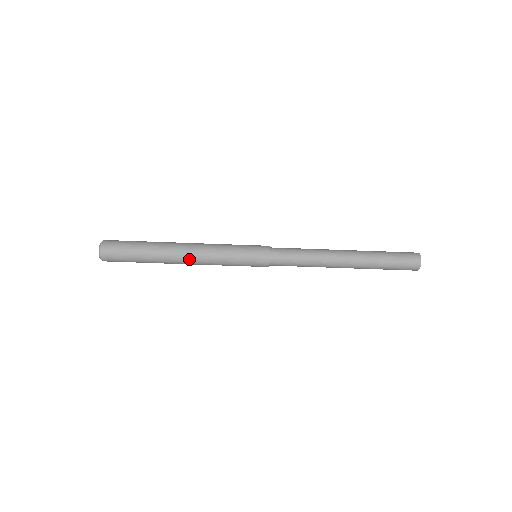
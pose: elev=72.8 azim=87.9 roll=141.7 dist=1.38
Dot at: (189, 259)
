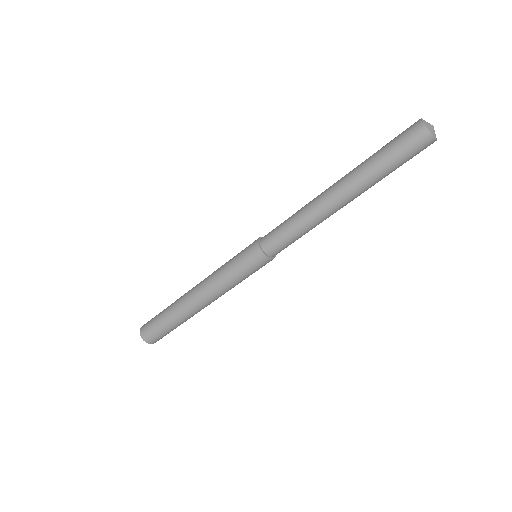
Dot at: (205, 302)
